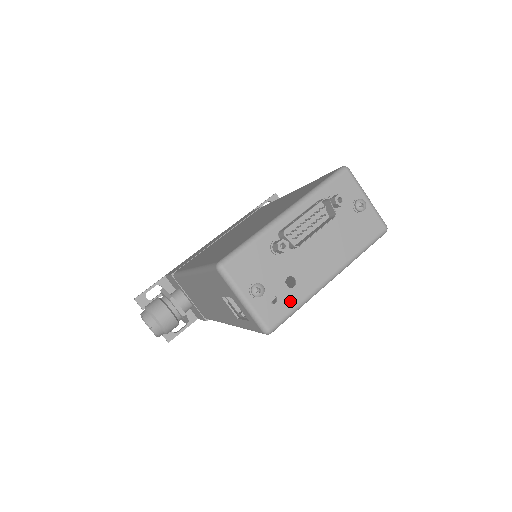
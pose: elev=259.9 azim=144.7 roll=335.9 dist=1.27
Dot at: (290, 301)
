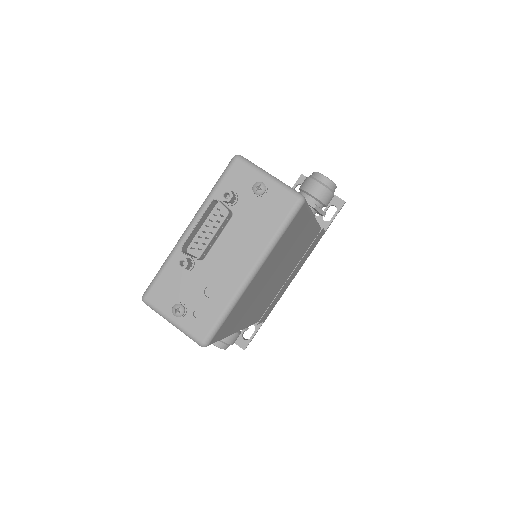
Dot at: (214, 310)
